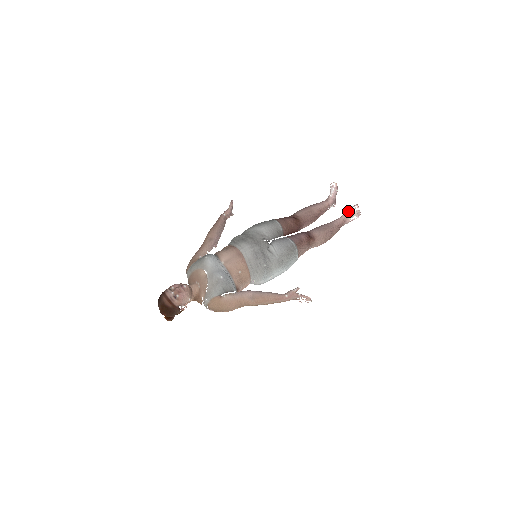
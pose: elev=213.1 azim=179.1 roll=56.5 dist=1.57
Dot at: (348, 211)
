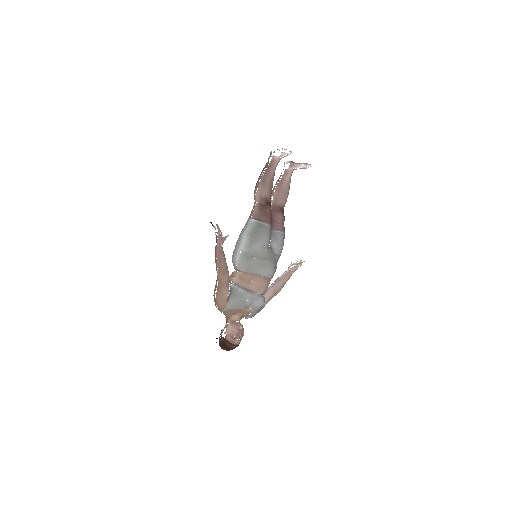
Dot at: (298, 167)
